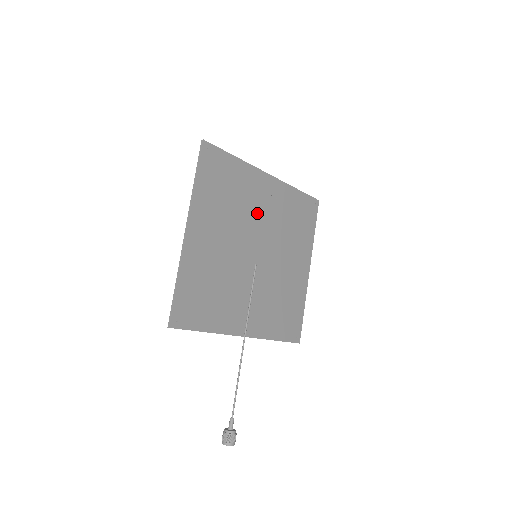
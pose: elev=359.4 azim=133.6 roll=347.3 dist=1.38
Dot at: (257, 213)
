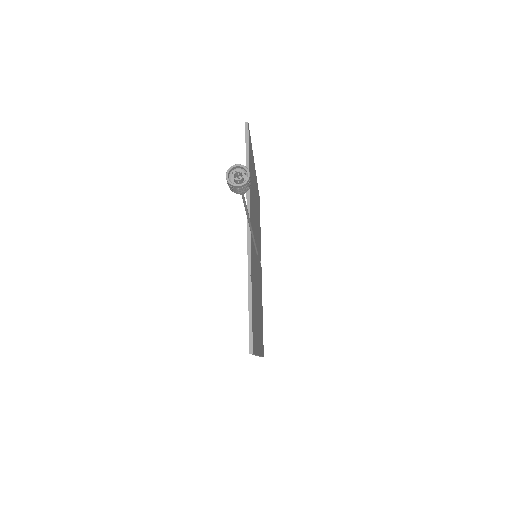
Dot at: (259, 258)
